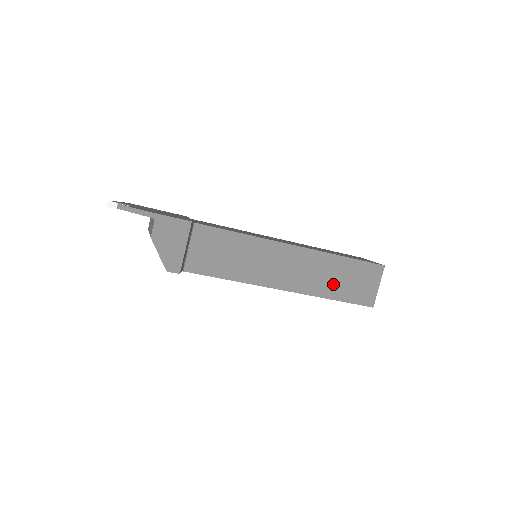
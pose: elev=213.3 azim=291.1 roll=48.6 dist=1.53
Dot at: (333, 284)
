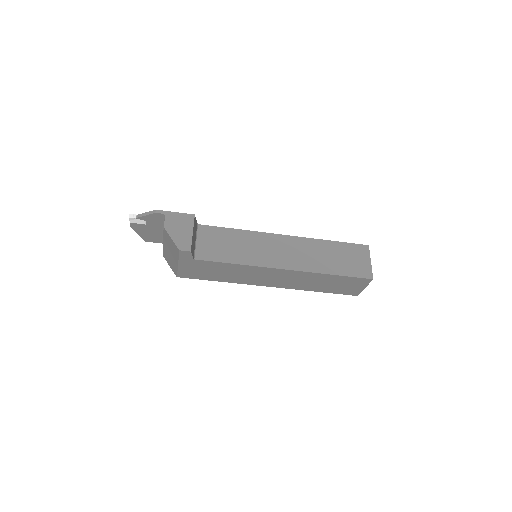
Dot at: (328, 262)
